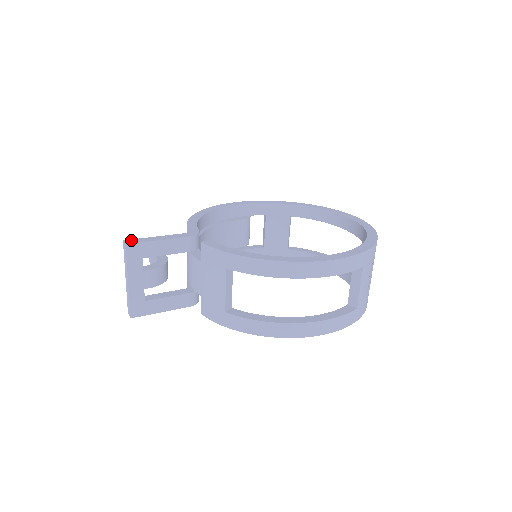
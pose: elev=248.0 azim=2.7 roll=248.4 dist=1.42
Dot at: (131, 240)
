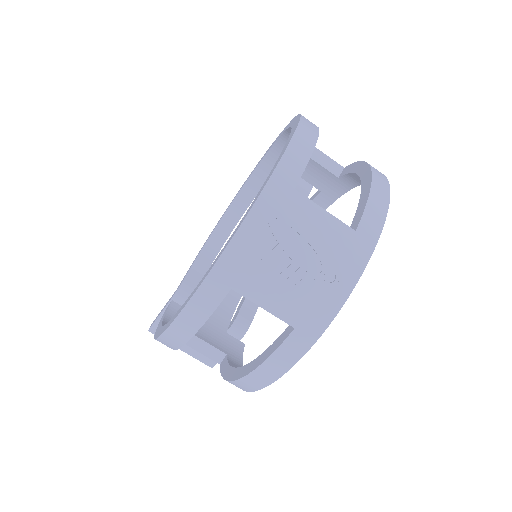
Dot at: (153, 321)
